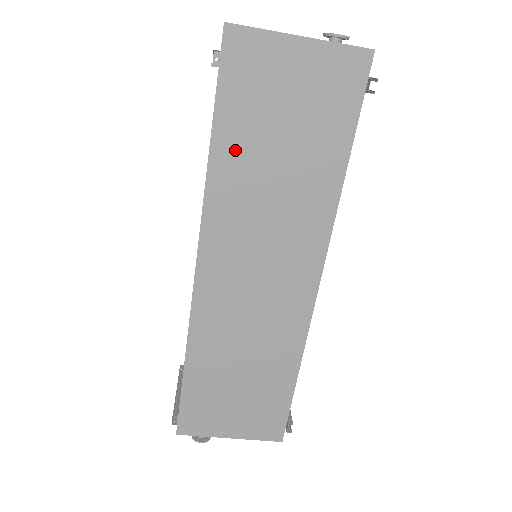
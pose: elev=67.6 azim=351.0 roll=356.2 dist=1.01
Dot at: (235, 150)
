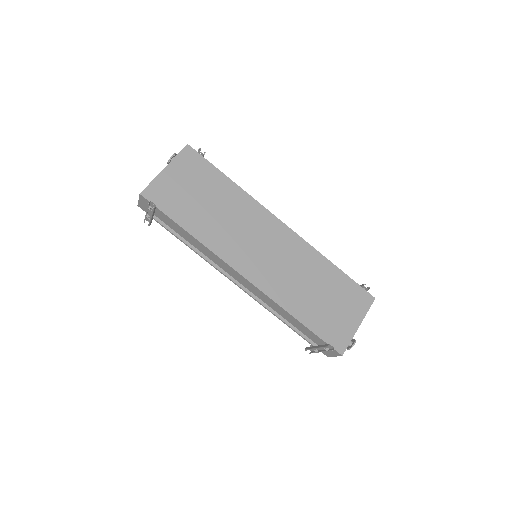
Dot at: (196, 223)
